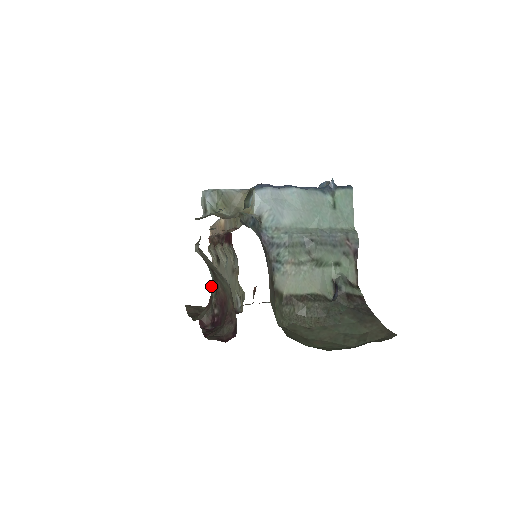
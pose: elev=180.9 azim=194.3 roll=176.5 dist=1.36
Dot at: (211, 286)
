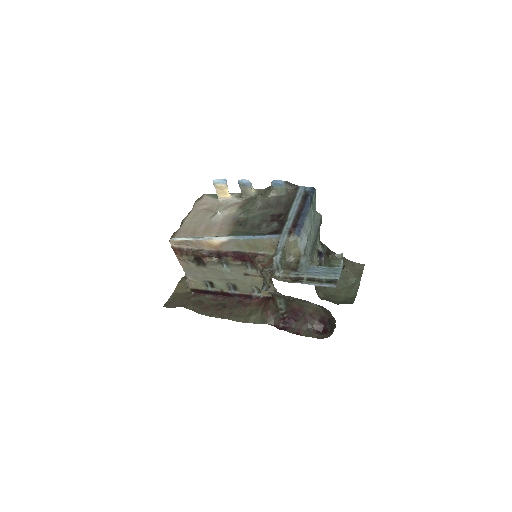
Dot at: (280, 305)
